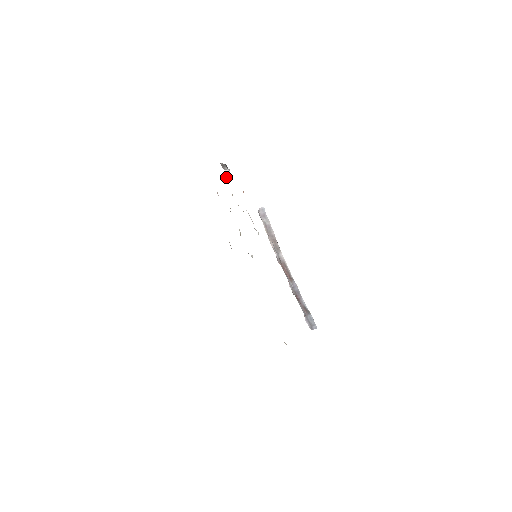
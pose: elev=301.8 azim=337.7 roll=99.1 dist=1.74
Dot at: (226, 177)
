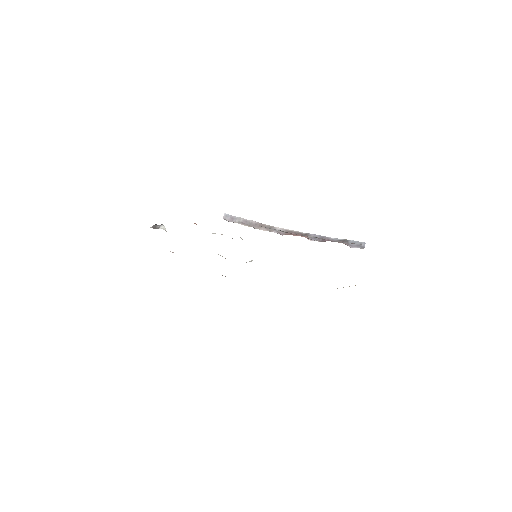
Dot at: occluded
